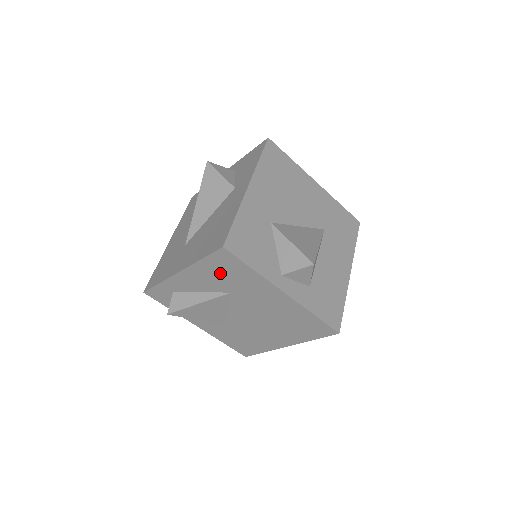
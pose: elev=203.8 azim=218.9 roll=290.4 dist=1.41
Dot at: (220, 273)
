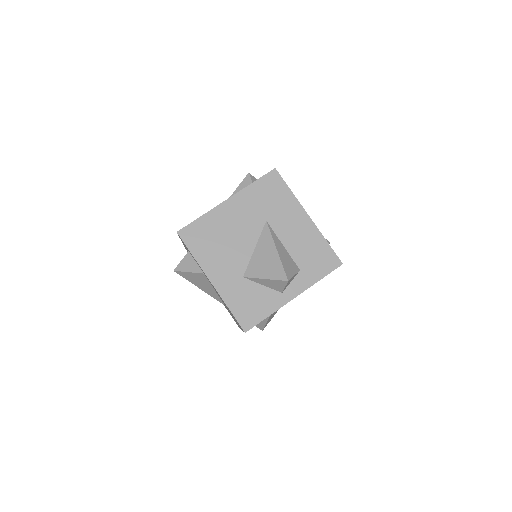
Dot at: occluded
